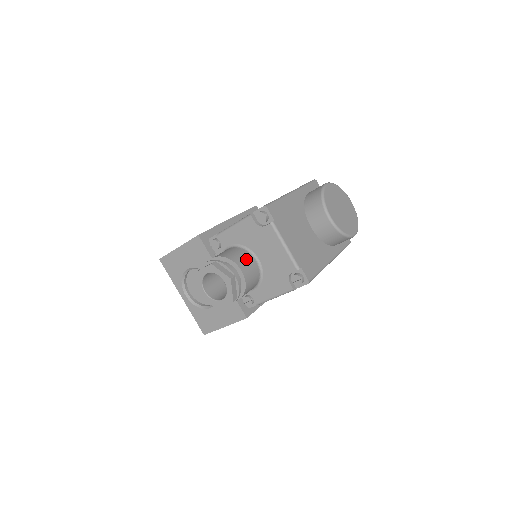
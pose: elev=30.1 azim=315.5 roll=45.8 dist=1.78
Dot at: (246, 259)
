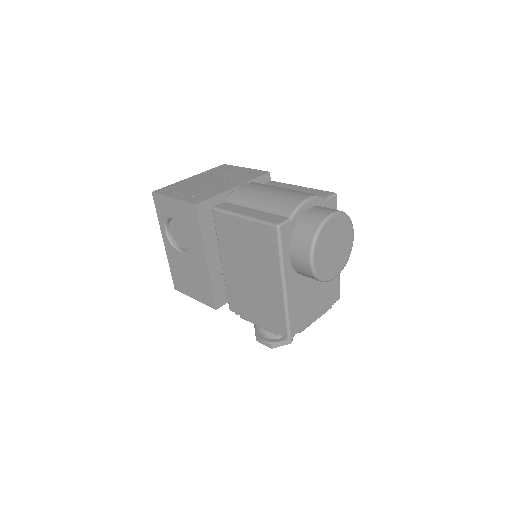
Dot at: occluded
